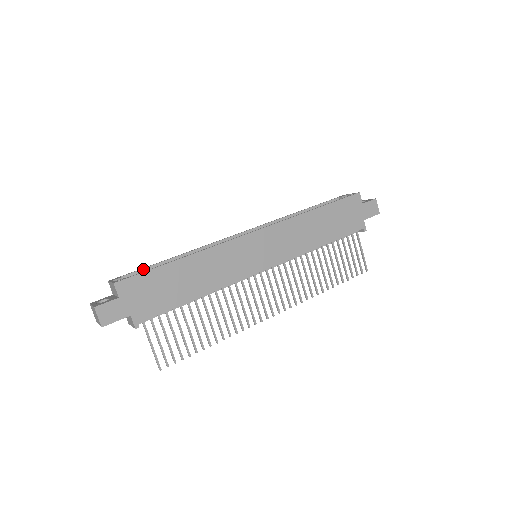
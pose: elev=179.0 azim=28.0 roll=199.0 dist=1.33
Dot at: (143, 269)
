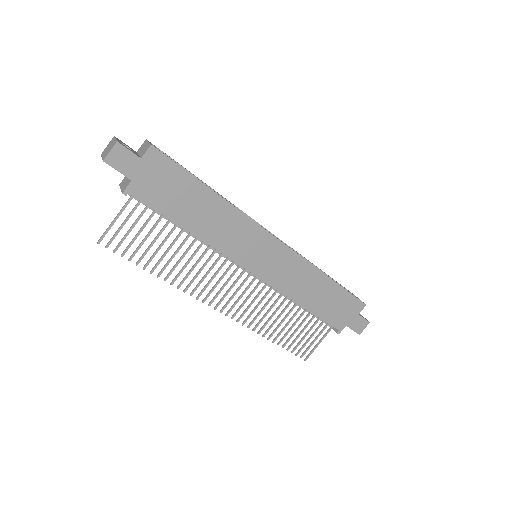
Dot at: (178, 164)
